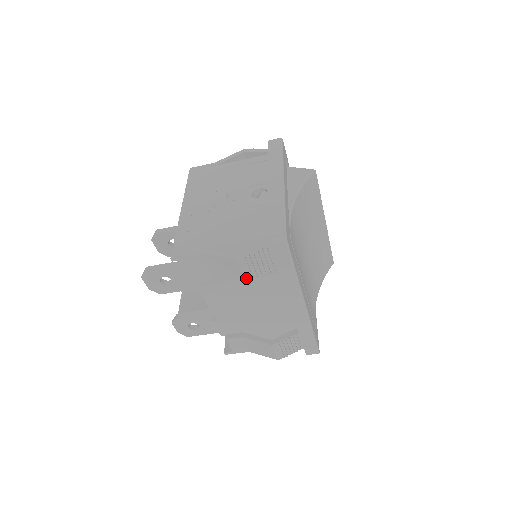
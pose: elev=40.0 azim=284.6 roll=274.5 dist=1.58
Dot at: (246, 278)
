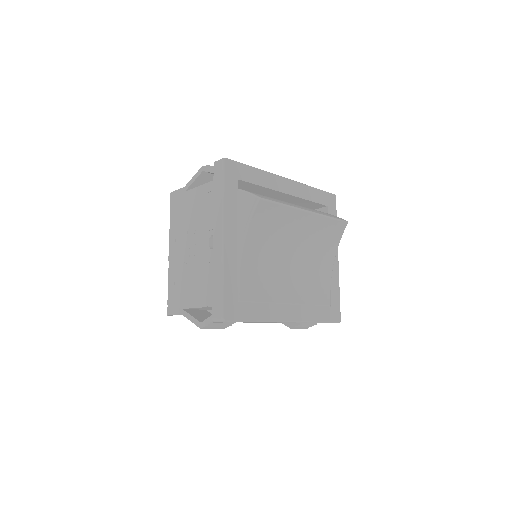
Dot at: (222, 328)
